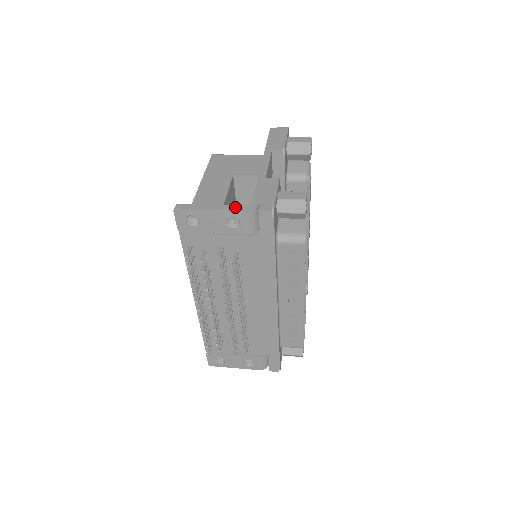
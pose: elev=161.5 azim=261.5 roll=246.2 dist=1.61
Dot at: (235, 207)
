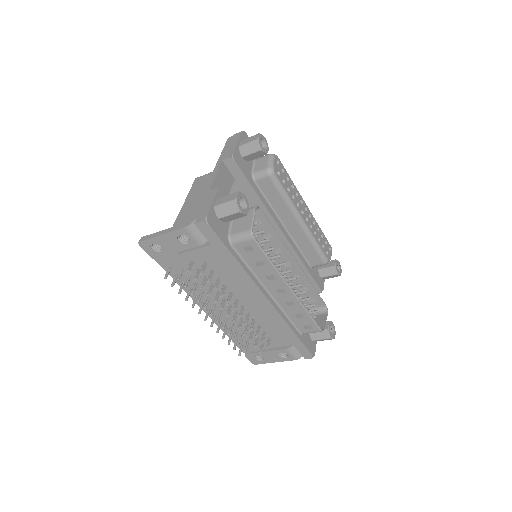
Dot at: (179, 226)
